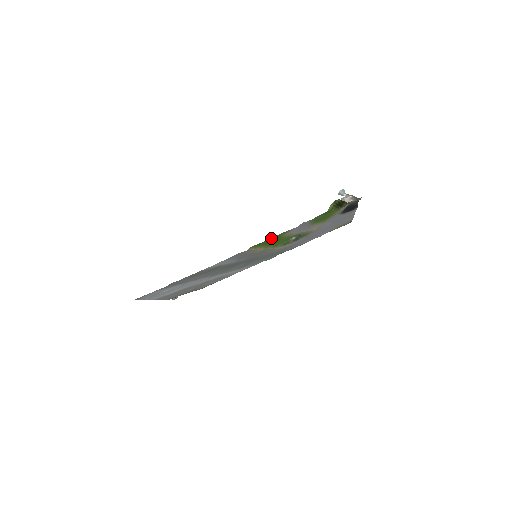
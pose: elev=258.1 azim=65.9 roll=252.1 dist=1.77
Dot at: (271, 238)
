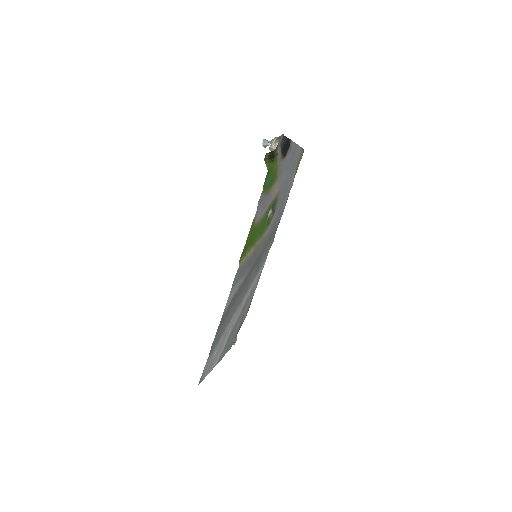
Dot at: (247, 238)
